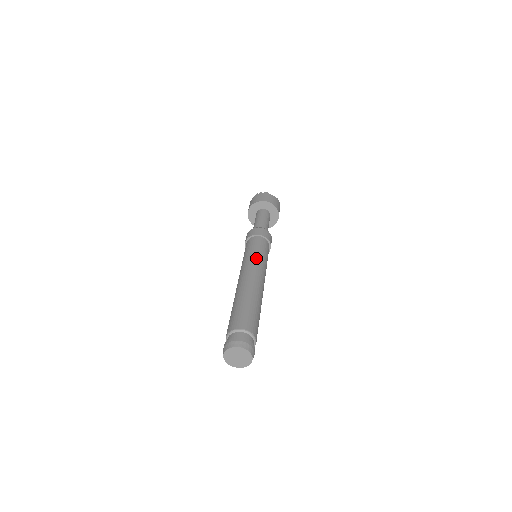
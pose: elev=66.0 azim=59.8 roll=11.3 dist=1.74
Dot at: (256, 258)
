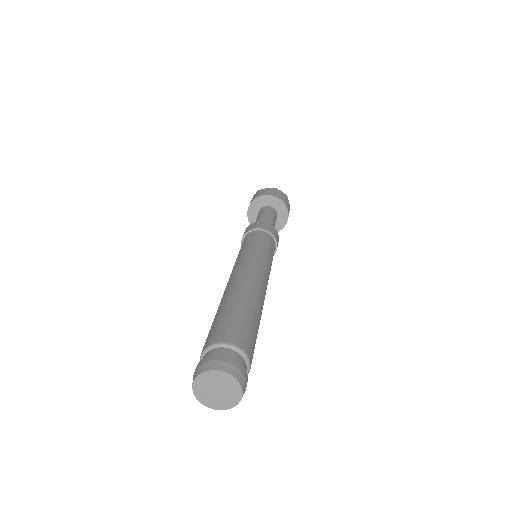
Dot at: (243, 255)
